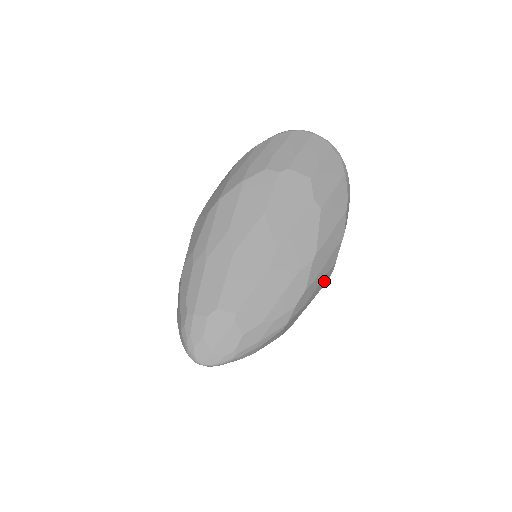
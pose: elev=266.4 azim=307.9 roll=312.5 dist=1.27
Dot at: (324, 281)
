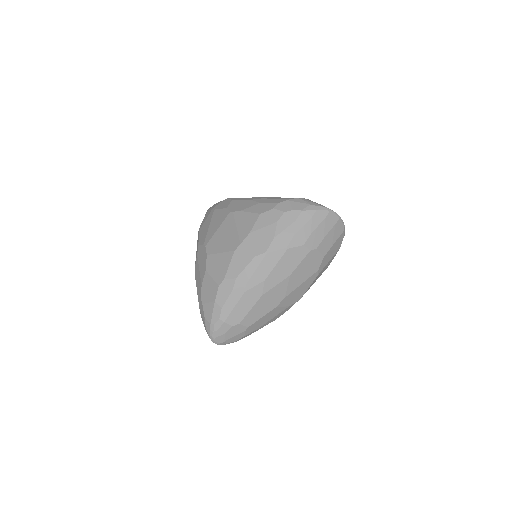
Dot at: occluded
